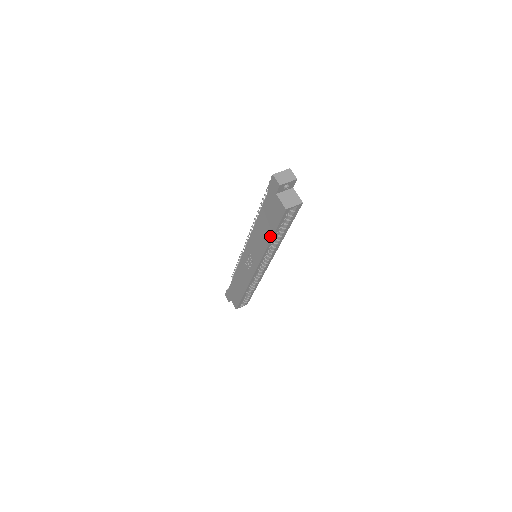
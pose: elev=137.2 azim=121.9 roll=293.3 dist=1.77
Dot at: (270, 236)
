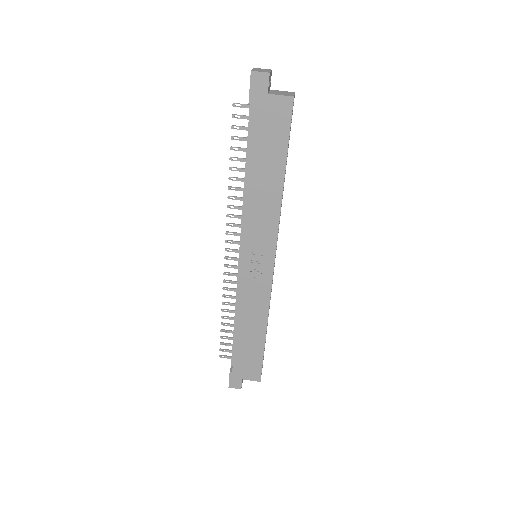
Dot at: (281, 173)
